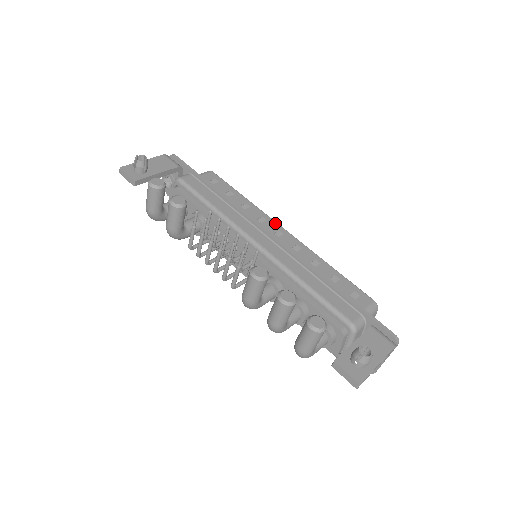
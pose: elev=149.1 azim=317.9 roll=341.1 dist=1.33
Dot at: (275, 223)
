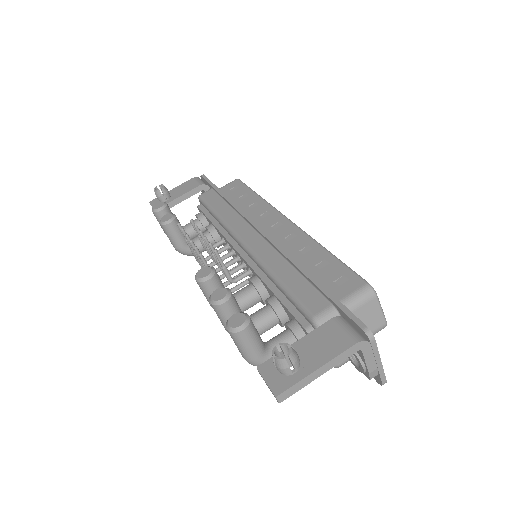
Dot at: (278, 214)
